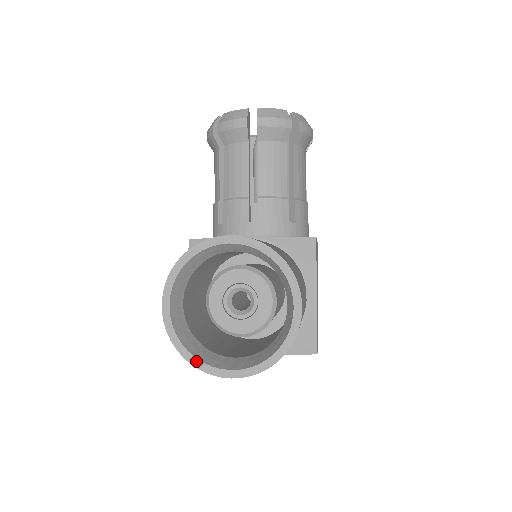
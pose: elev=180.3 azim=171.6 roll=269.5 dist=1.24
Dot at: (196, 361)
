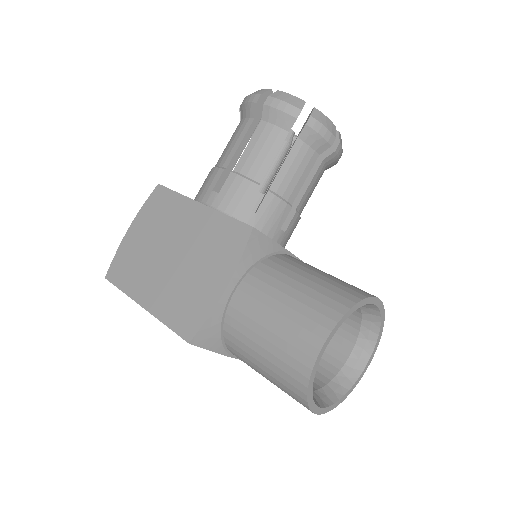
Dot at: (311, 399)
